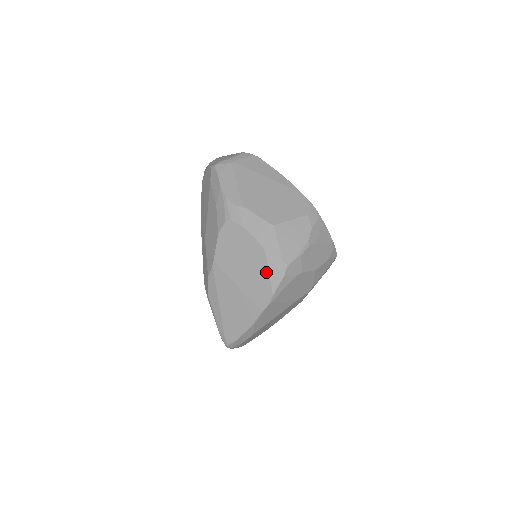
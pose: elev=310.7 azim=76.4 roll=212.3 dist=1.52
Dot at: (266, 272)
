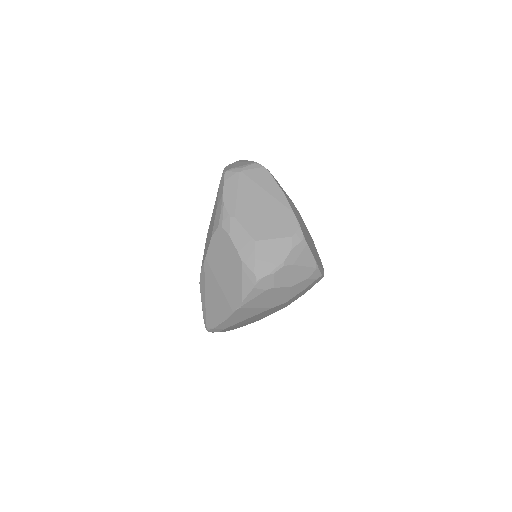
Dot at: (240, 281)
